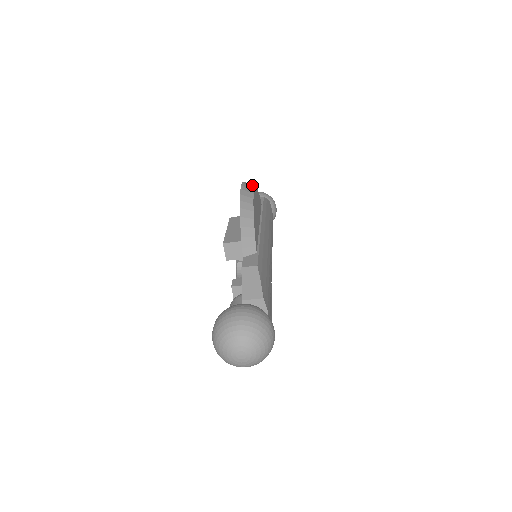
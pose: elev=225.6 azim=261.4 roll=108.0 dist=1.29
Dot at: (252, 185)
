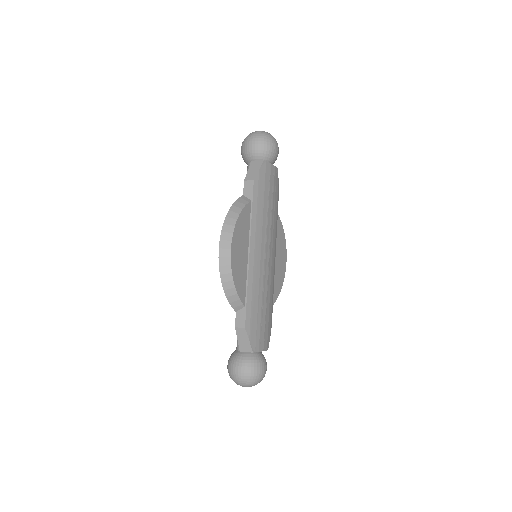
Dot at: (231, 226)
